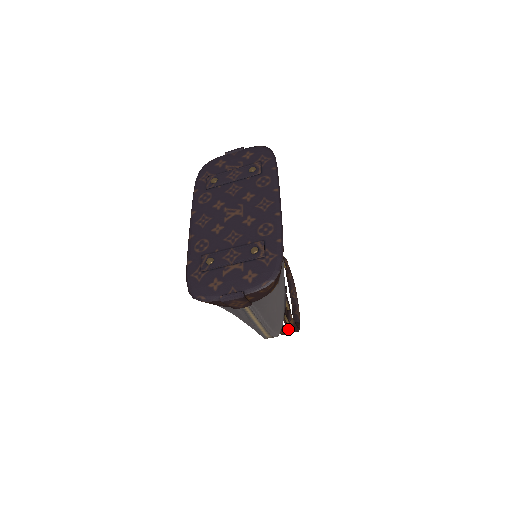
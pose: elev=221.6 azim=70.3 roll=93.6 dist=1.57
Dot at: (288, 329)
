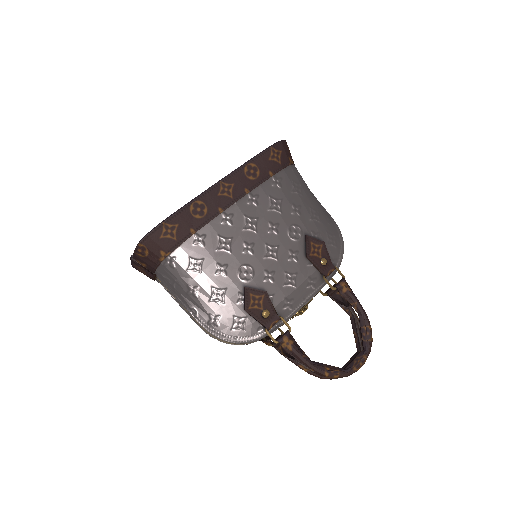
Dot at: occluded
